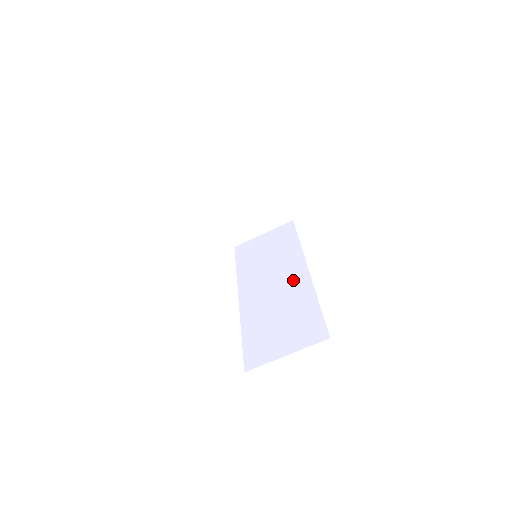
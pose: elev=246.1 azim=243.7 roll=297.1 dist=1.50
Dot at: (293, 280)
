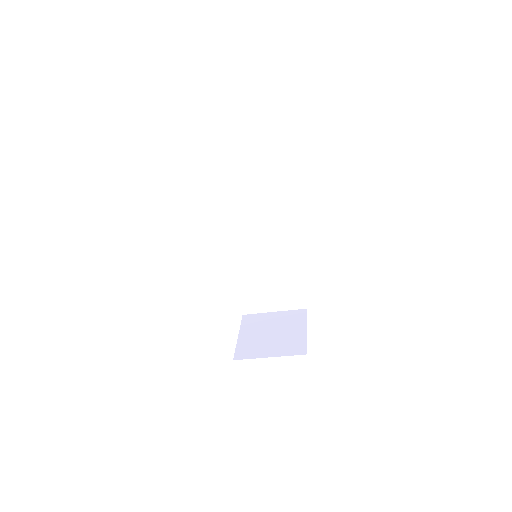
Dot at: (280, 243)
